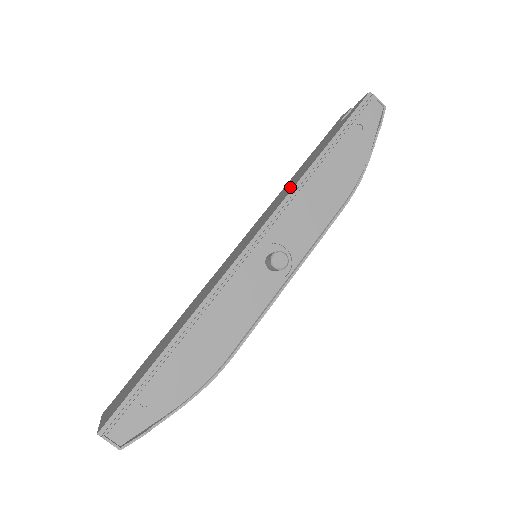
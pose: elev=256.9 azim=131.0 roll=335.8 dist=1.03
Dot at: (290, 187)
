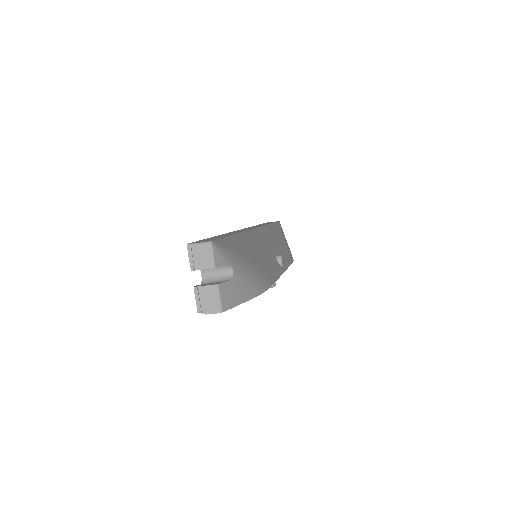
Dot at: occluded
